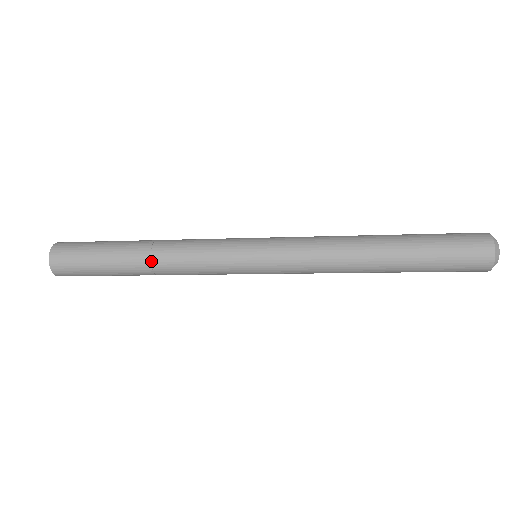
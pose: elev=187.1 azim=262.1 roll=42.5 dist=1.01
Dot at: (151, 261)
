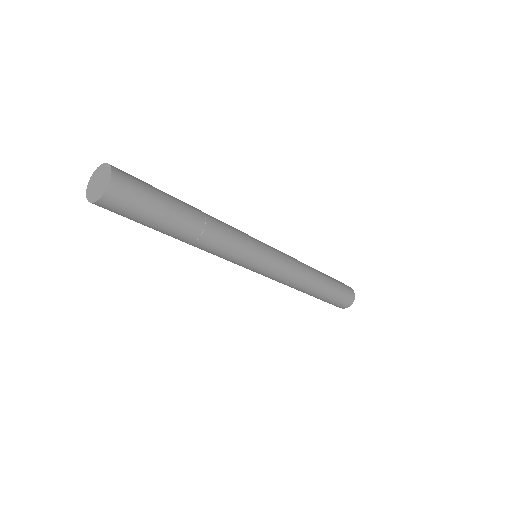
Dot at: (197, 240)
